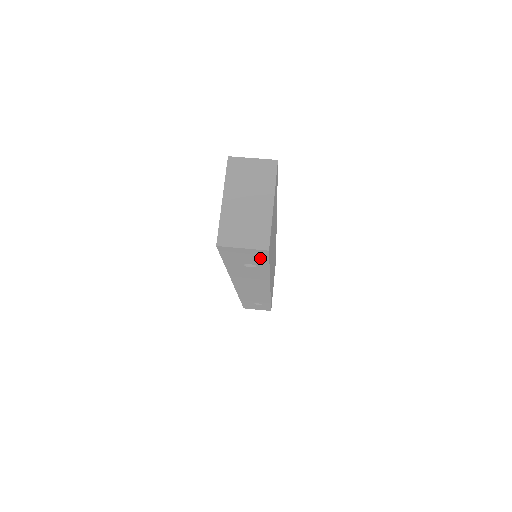
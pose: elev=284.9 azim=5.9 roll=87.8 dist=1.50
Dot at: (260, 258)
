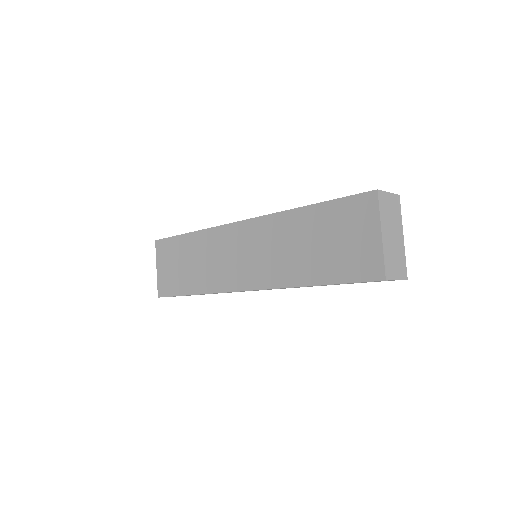
Dot at: occluded
